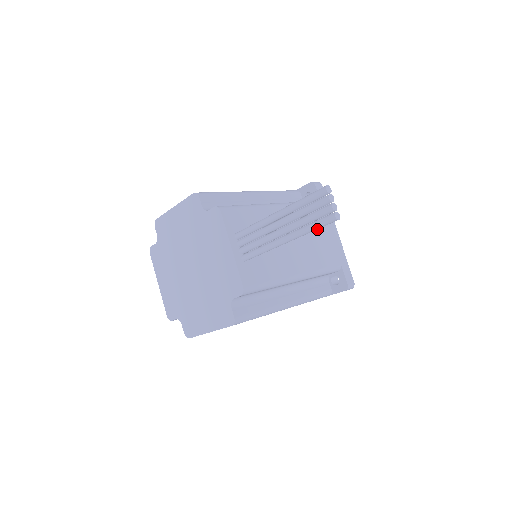
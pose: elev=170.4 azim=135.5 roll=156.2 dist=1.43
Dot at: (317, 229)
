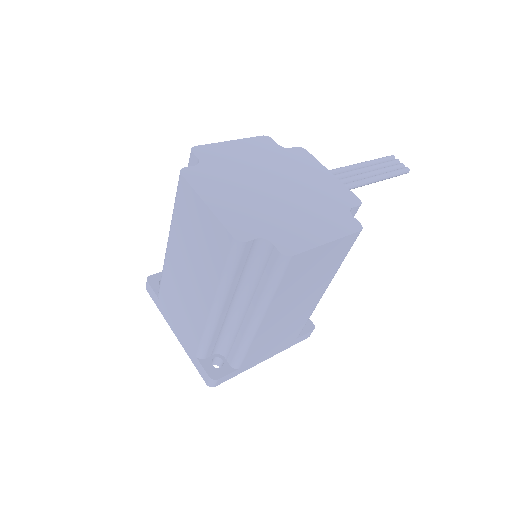
Dot at: occluded
